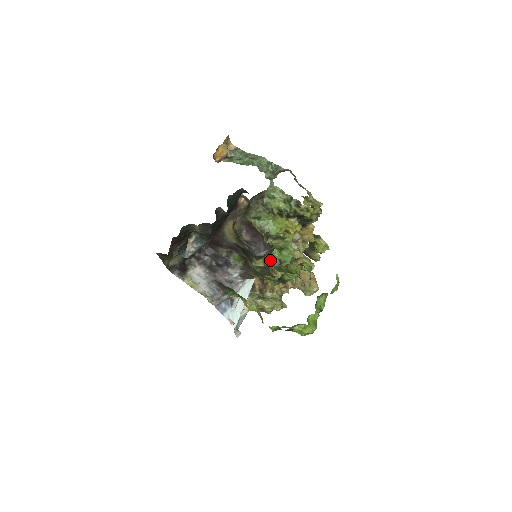
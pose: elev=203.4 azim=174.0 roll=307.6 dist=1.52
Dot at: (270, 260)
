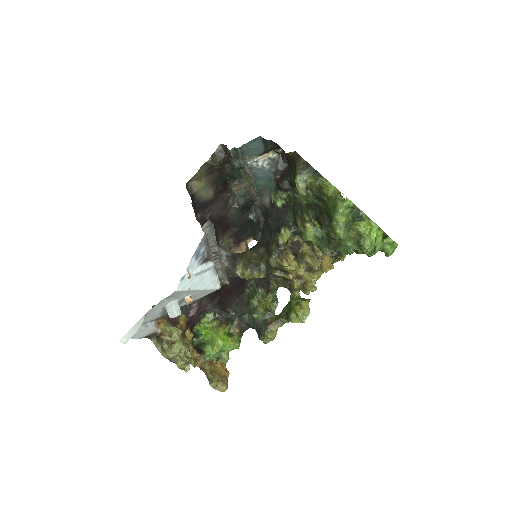
Dot at: (290, 247)
